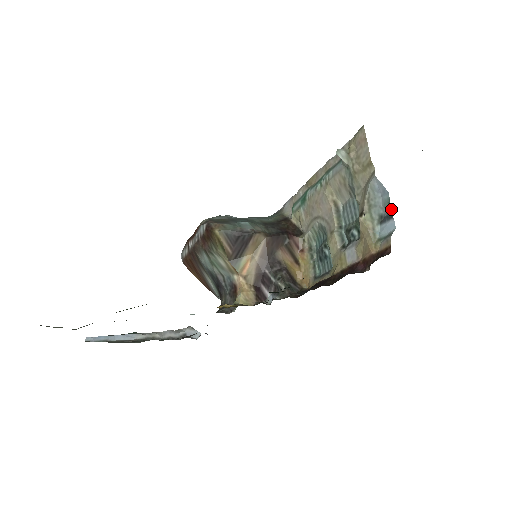
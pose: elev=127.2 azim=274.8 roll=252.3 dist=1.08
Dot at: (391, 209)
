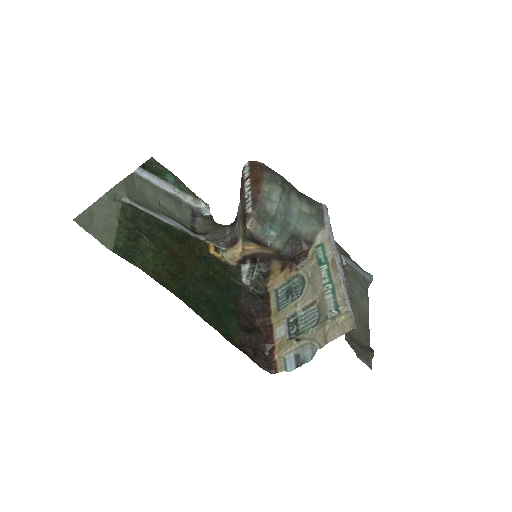
Dot at: occluded
